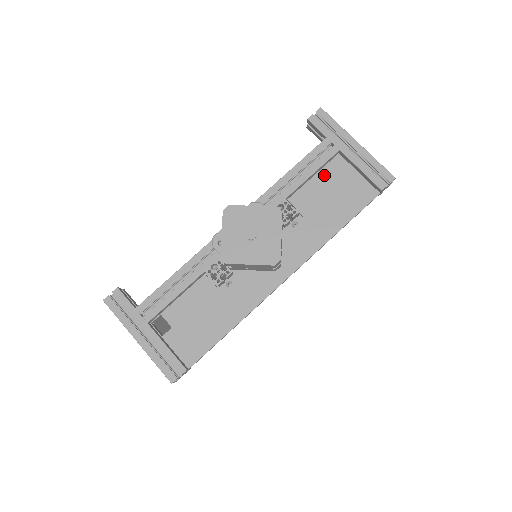
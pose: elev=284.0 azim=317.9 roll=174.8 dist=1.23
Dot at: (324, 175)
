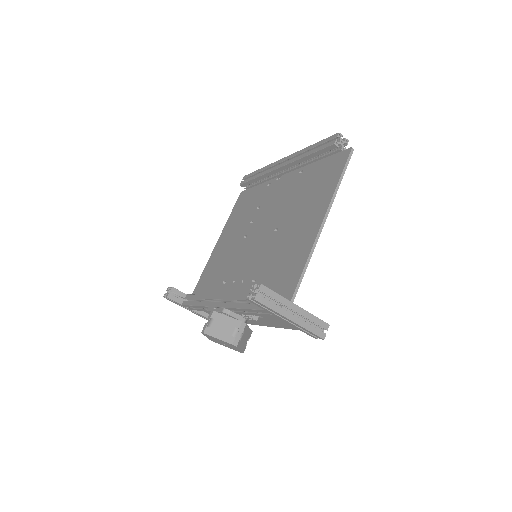
Dot at: occluded
